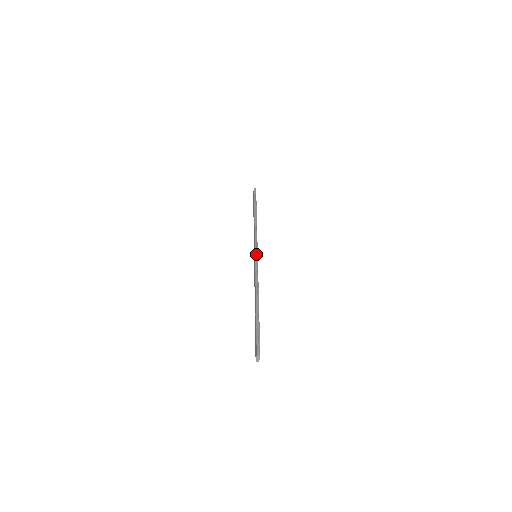
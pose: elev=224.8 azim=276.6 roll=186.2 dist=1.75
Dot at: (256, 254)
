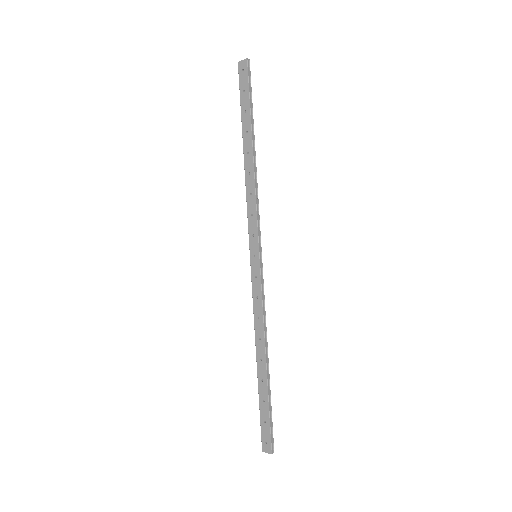
Dot at: (261, 259)
